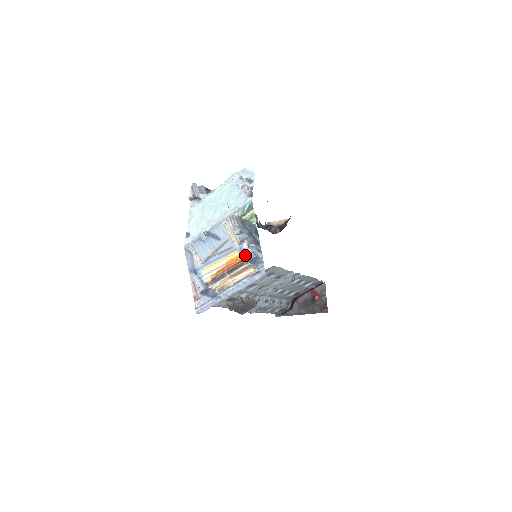
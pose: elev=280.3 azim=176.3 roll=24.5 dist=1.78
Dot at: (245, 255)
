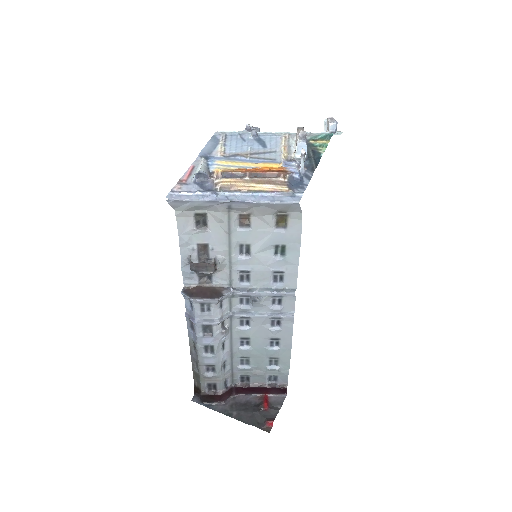
Dot at: (289, 168)
